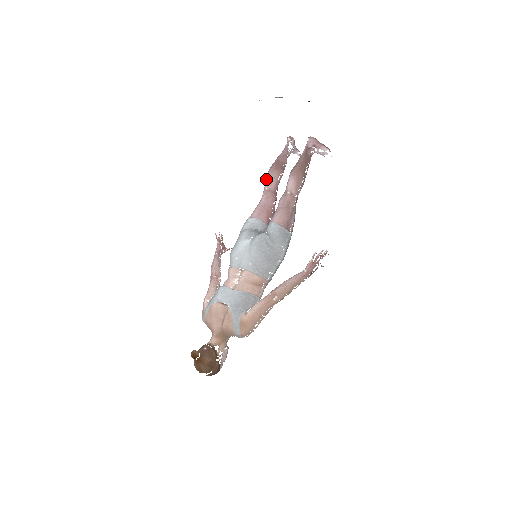
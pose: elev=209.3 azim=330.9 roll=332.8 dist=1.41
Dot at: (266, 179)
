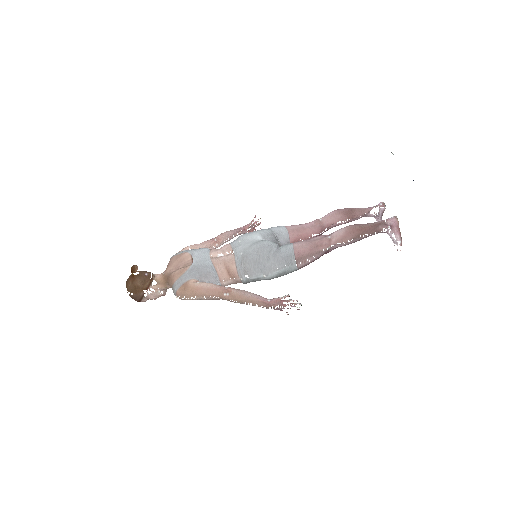
Dot at: (329, 213)
